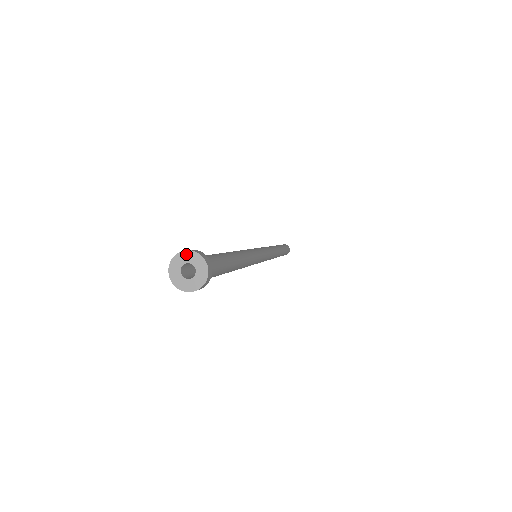
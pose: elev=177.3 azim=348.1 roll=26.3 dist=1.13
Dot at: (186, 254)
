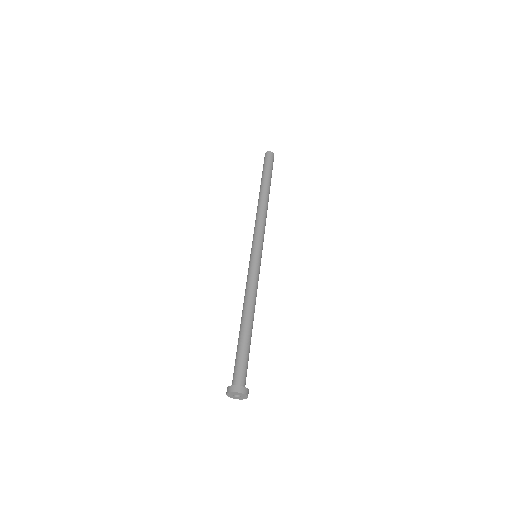
Dot at: (240, 394)
